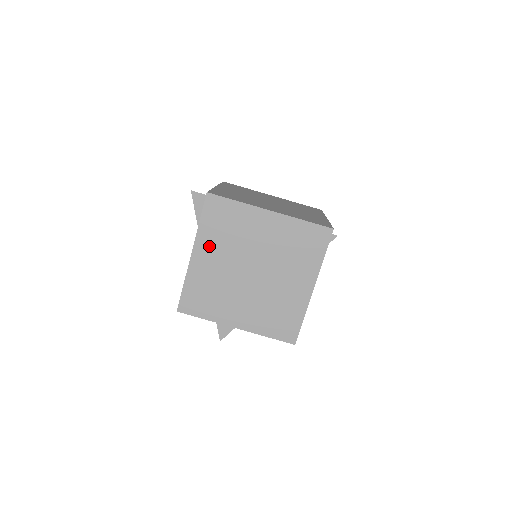
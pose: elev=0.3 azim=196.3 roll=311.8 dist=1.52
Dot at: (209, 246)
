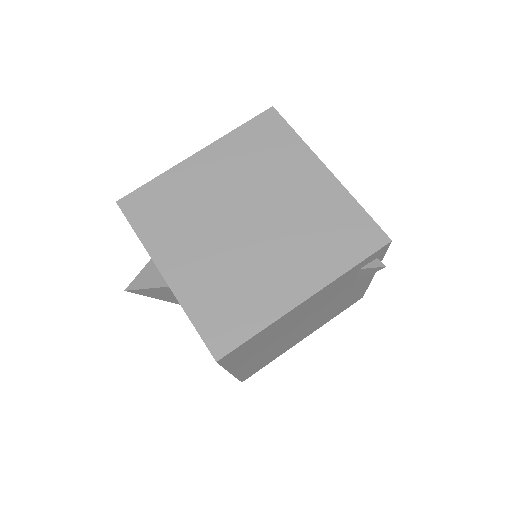
Dot at: (224, 158)
